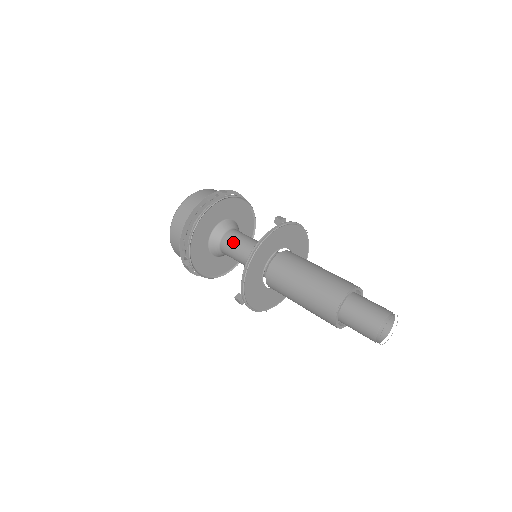
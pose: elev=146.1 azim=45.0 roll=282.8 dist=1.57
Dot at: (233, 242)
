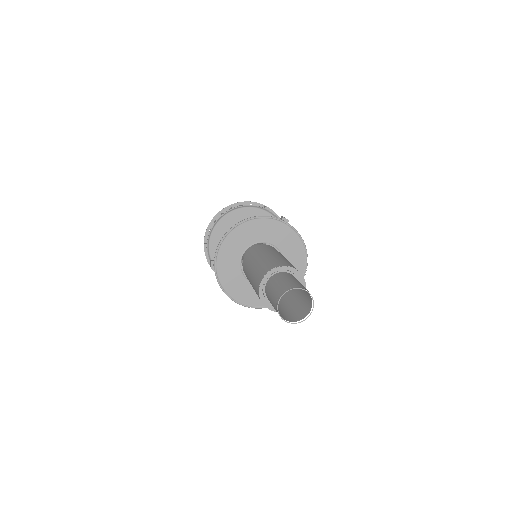
Dot at: occluded
